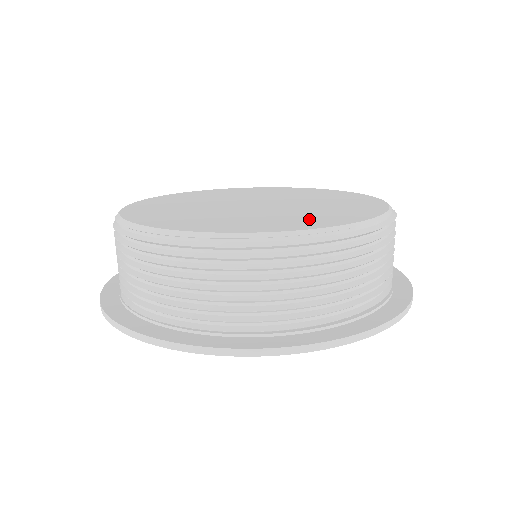
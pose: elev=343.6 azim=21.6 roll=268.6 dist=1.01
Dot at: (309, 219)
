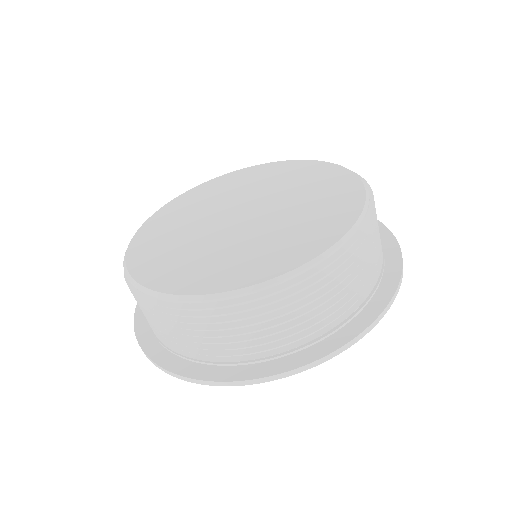
Dot at: (285, 249)
